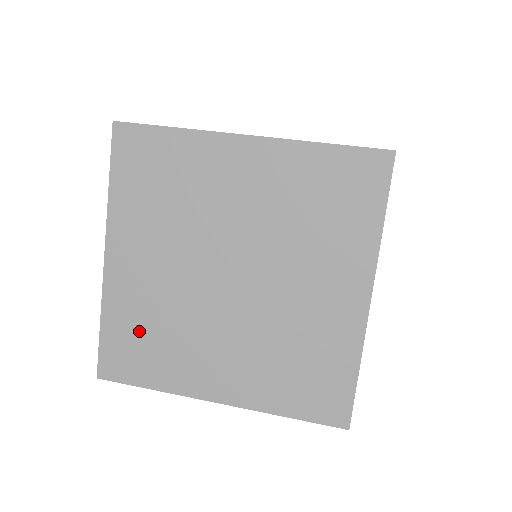
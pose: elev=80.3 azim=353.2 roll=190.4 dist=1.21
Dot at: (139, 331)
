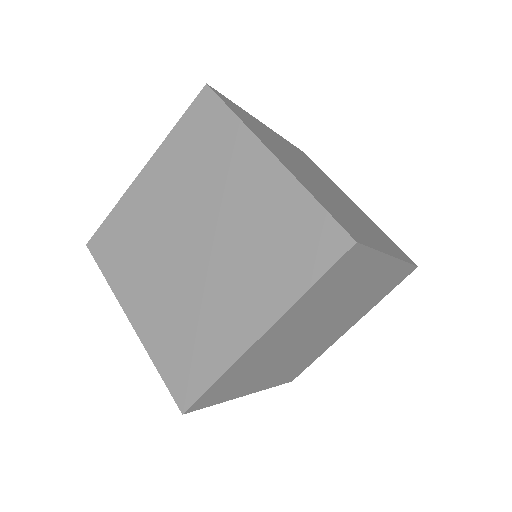
Dot at: (240, 376)
